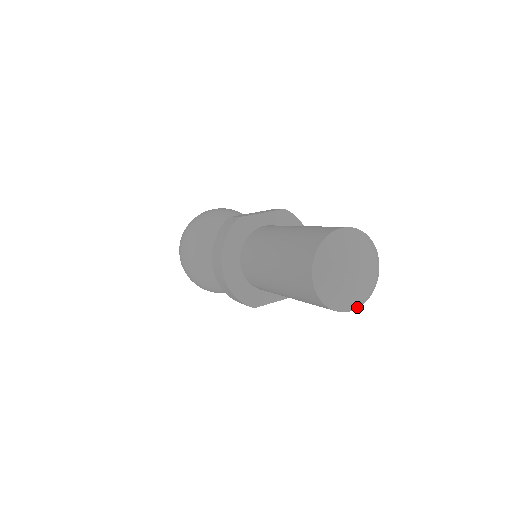
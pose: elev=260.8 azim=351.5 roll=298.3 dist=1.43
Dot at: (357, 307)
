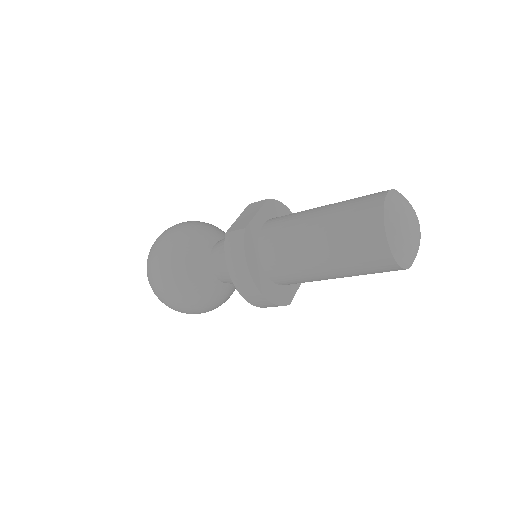
Dot at: occluded
